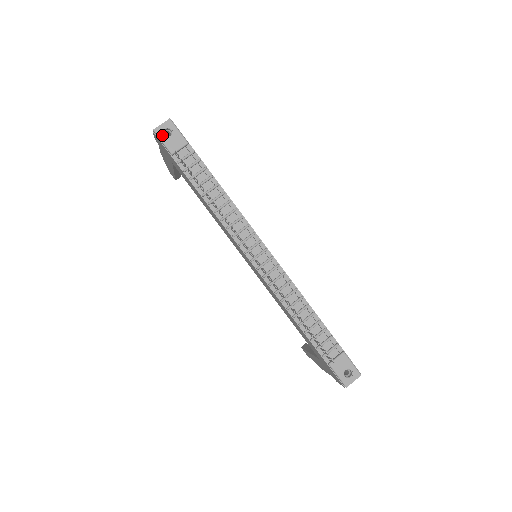
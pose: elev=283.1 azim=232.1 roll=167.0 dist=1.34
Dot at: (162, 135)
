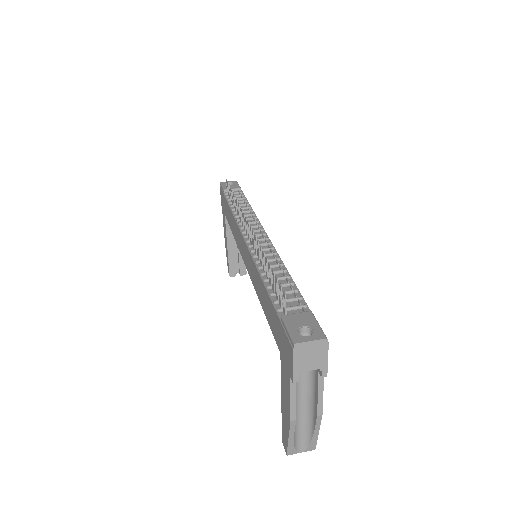
Dot at: (225, 184)
